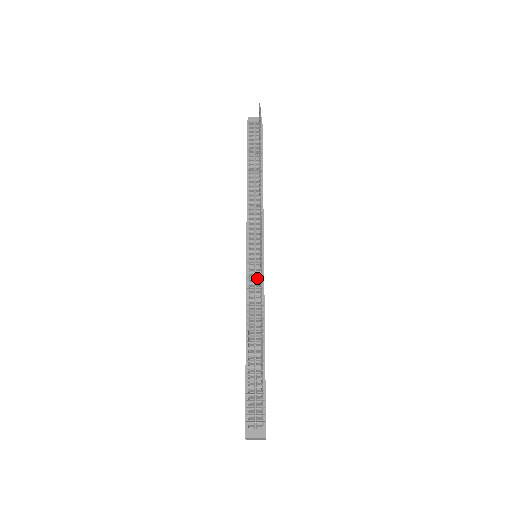
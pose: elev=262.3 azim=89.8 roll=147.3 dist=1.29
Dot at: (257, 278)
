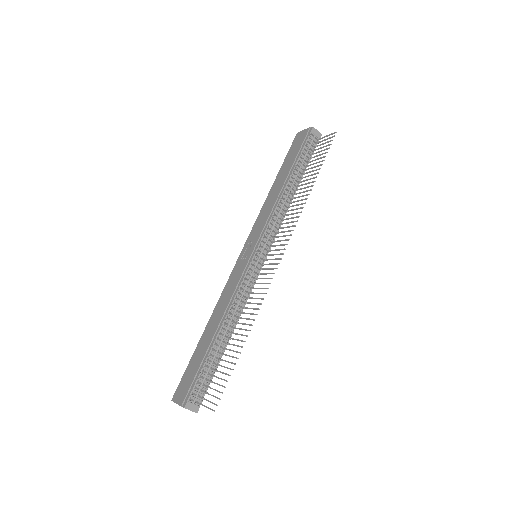
Dot at: (252, 279)
